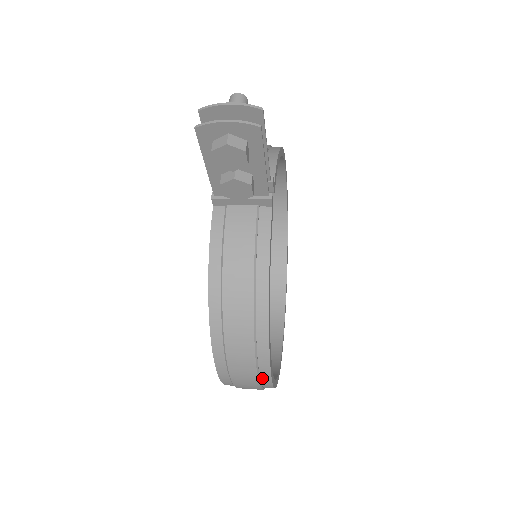
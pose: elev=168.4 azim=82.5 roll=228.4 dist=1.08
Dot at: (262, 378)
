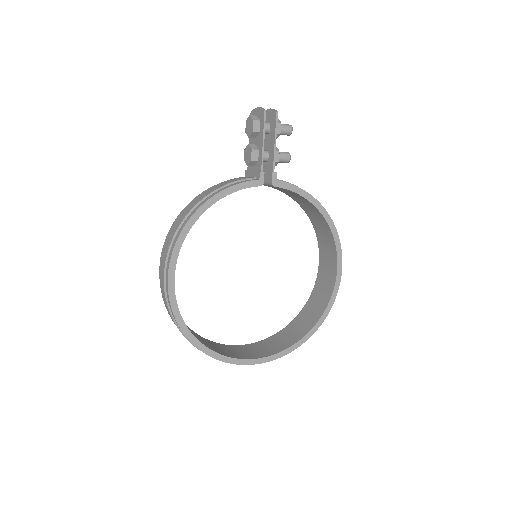
Dot at: (167, 266)
